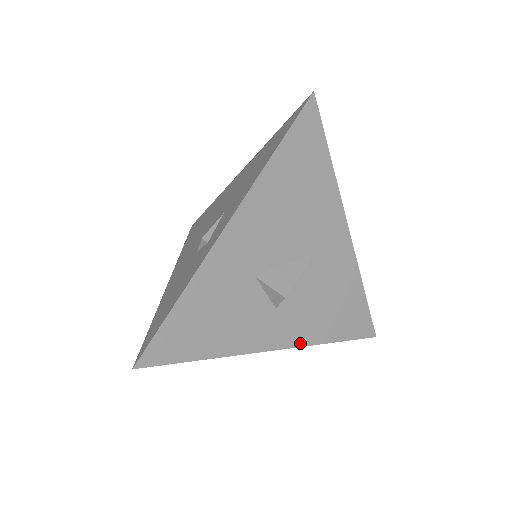
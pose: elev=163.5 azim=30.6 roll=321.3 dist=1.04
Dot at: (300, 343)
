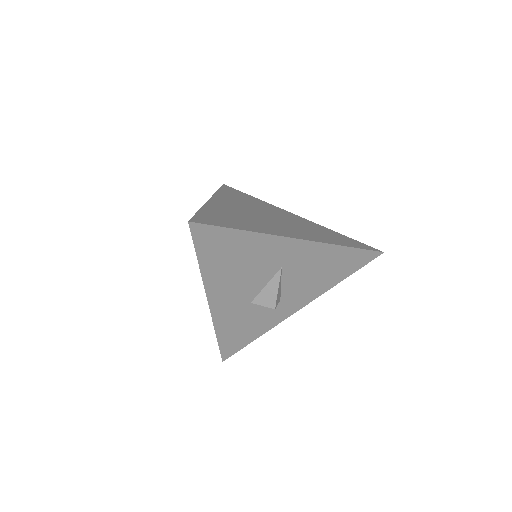
Dot at: (315, 297)
